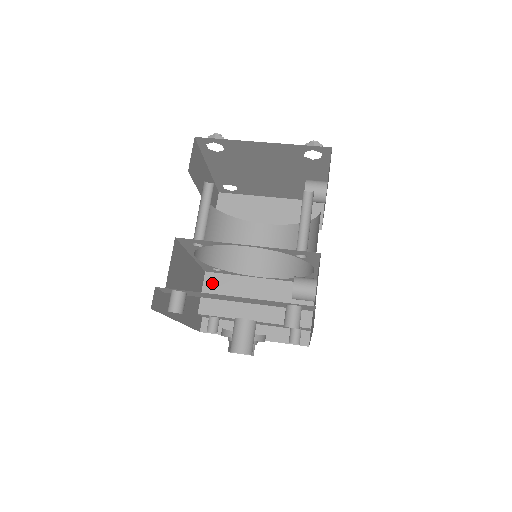
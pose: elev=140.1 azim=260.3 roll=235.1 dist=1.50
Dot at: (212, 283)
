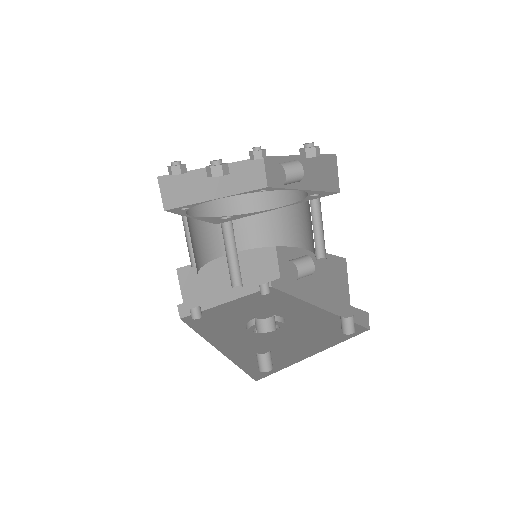
Dot at: (187, 277)
